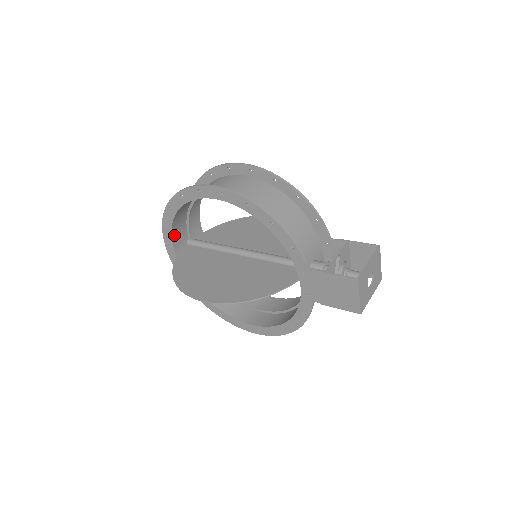
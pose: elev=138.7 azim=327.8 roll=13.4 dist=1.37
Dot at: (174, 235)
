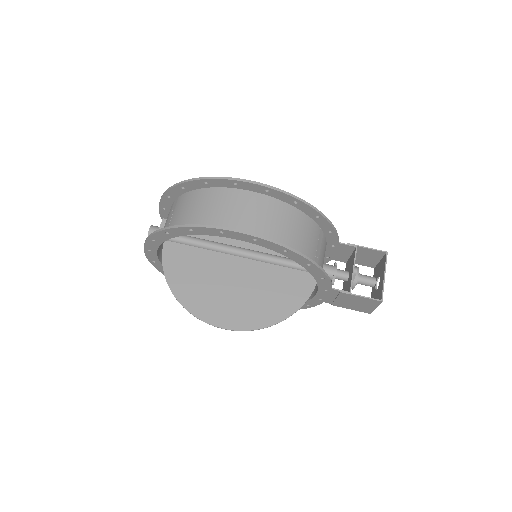
Dot at: occluded
